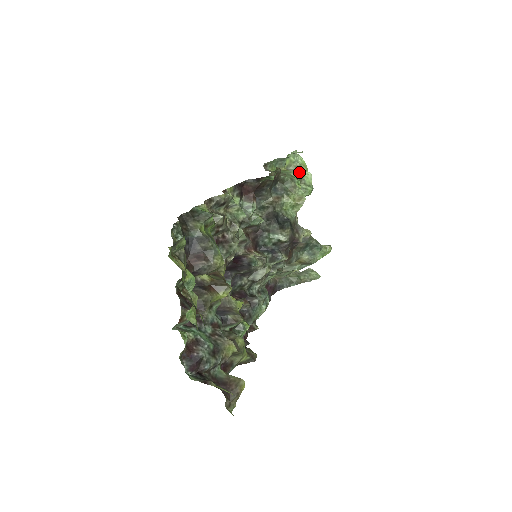
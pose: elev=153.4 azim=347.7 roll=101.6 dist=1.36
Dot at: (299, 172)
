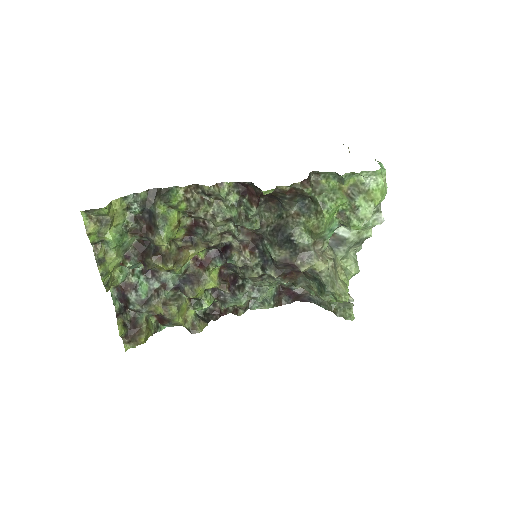
Dot at: (356, 198)
